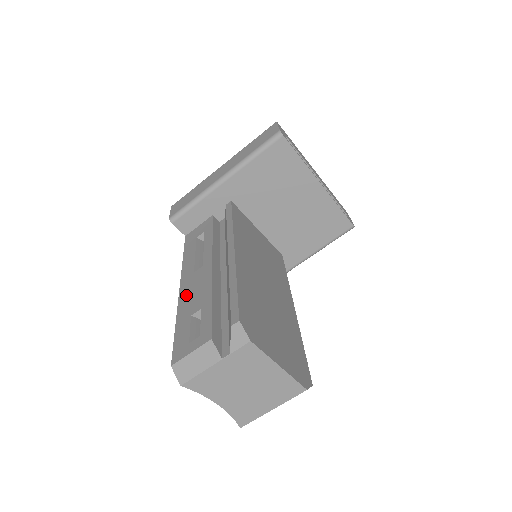
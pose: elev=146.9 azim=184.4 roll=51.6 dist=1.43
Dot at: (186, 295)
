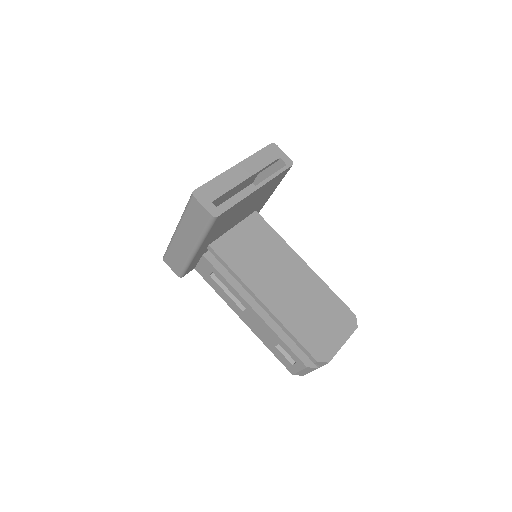
Dot at: (255, 329)
